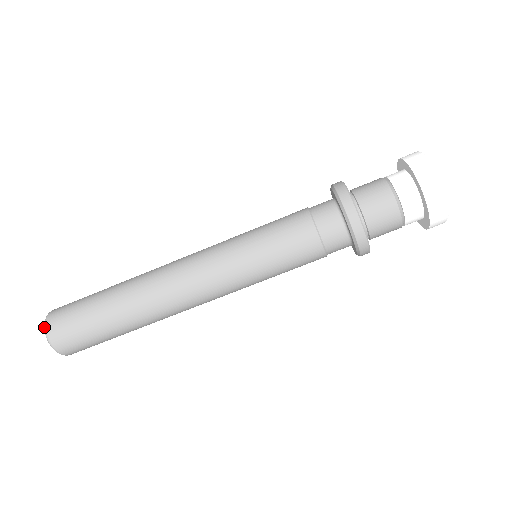
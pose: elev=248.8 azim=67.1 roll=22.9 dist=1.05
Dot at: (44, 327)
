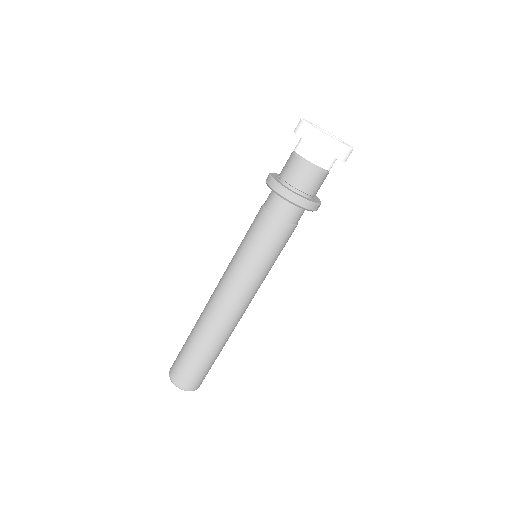
Dot at: (170, 379)
